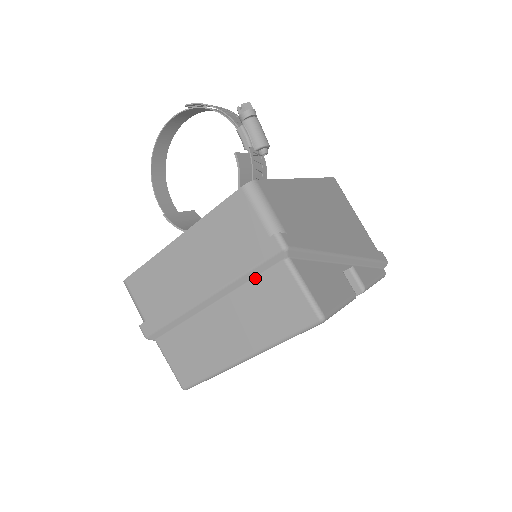
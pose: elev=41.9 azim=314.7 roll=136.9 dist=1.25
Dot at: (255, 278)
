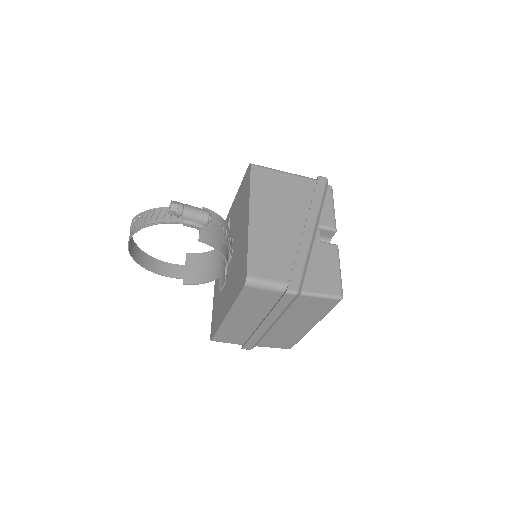
Dot at: (290, 307)
